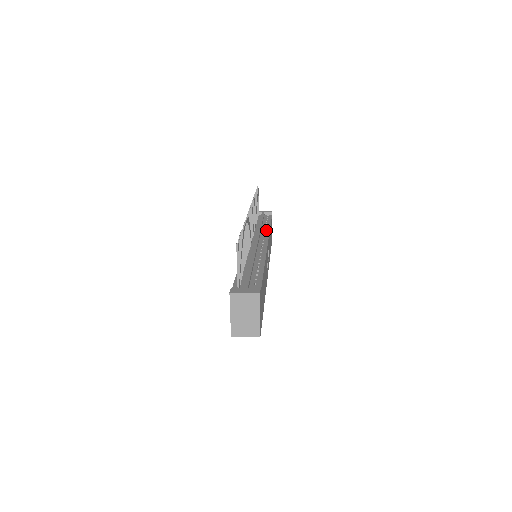
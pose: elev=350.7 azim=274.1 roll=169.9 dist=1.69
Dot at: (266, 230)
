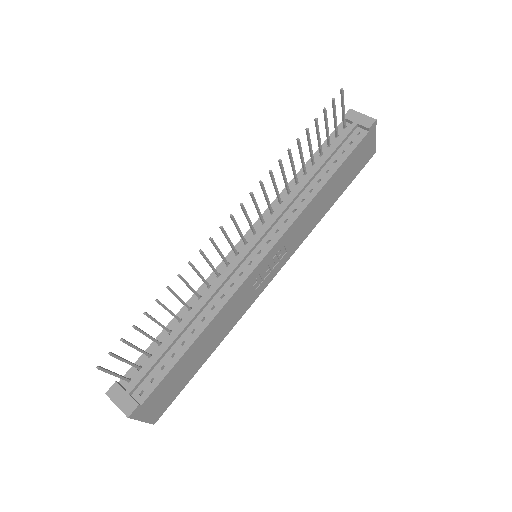
Dot at: (304, 200)
